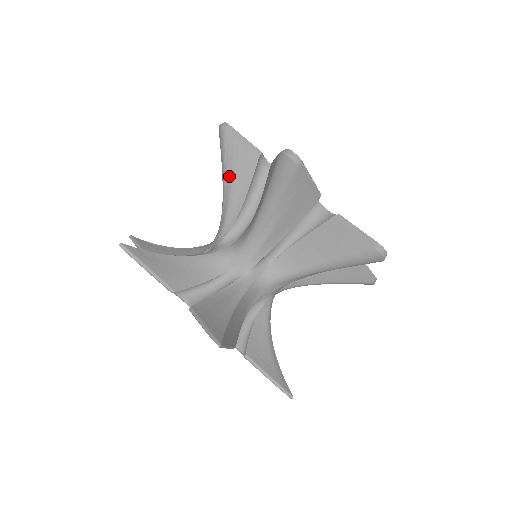
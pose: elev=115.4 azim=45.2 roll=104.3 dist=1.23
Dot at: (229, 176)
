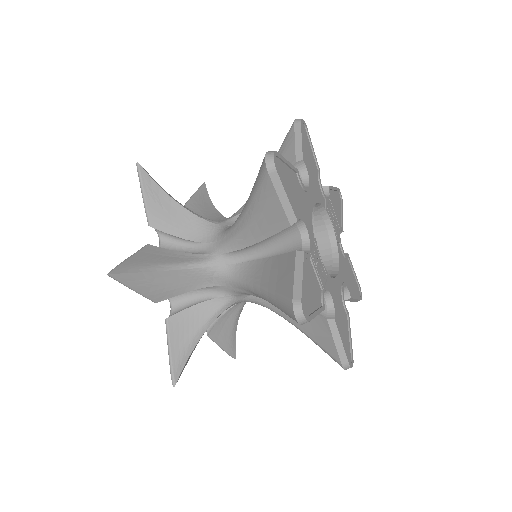
Dot at: occluded
